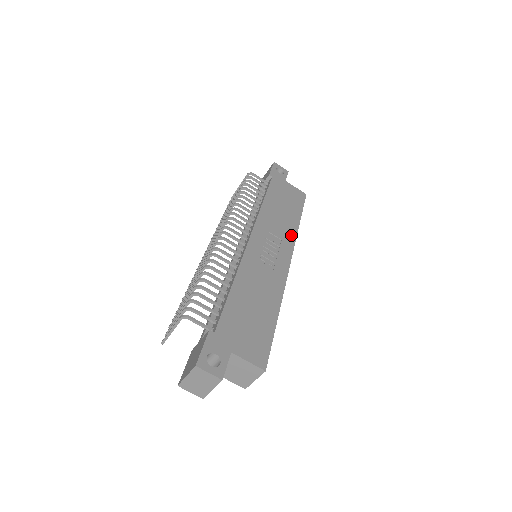
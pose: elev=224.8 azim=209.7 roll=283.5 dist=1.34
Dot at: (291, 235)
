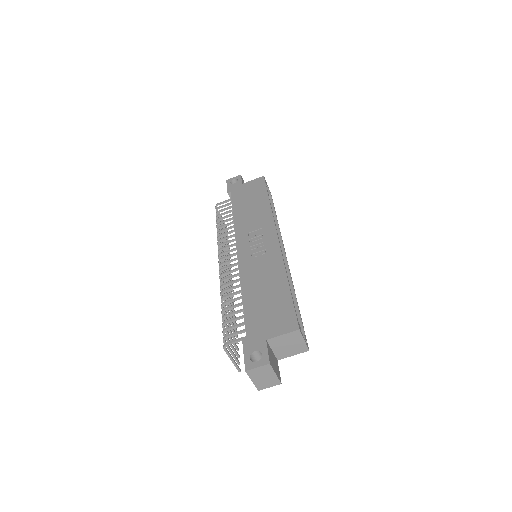
Dot at: (267, 217)
